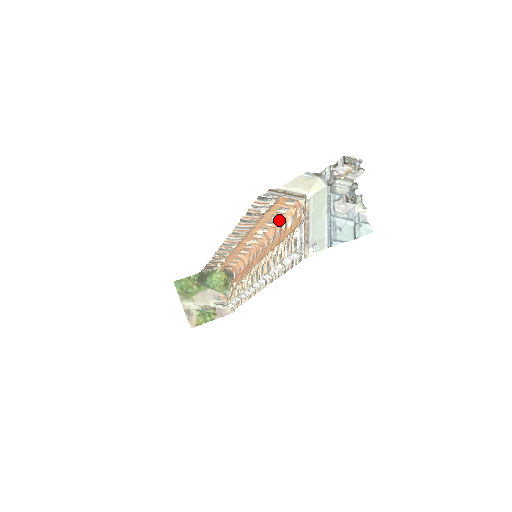
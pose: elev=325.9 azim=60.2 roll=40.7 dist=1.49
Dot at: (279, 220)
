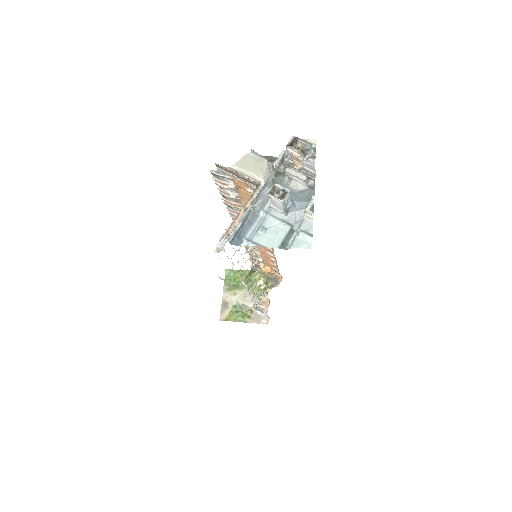
Dot at: occluded
